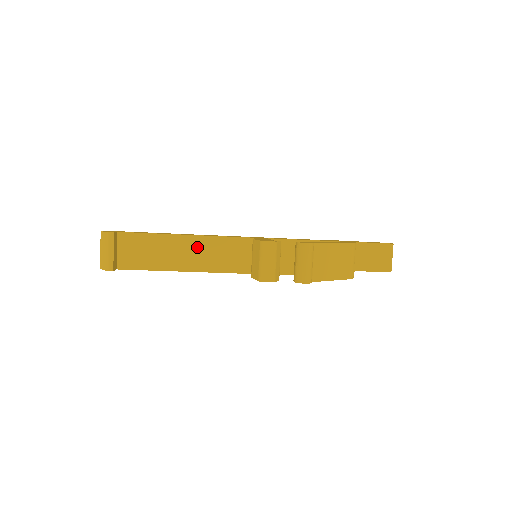
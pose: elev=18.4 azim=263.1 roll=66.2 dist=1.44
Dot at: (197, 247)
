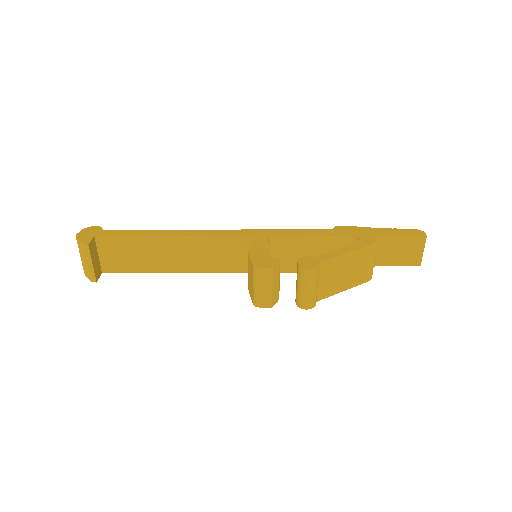
Dot at: (187, 248)
